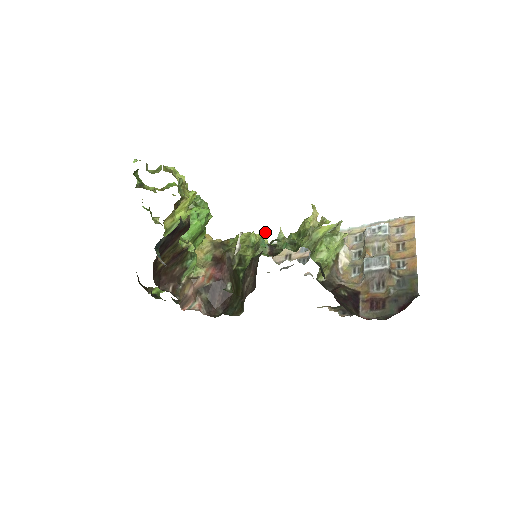
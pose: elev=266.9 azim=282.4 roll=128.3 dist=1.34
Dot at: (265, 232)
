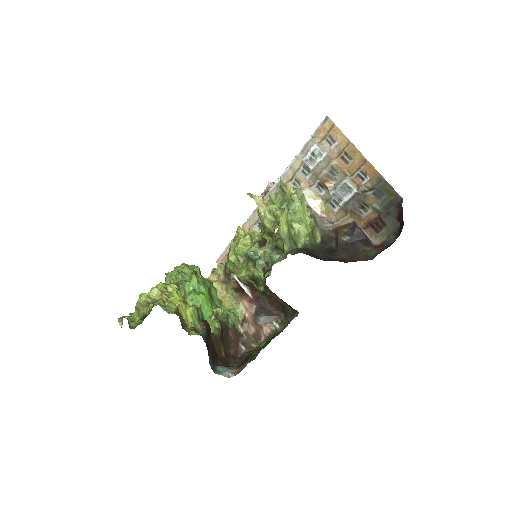
Dot at: occluded
